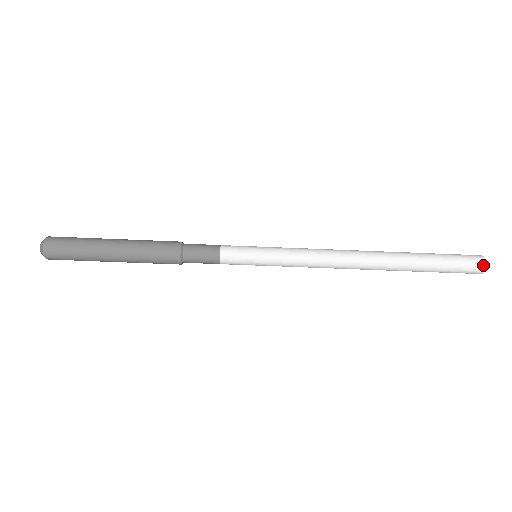
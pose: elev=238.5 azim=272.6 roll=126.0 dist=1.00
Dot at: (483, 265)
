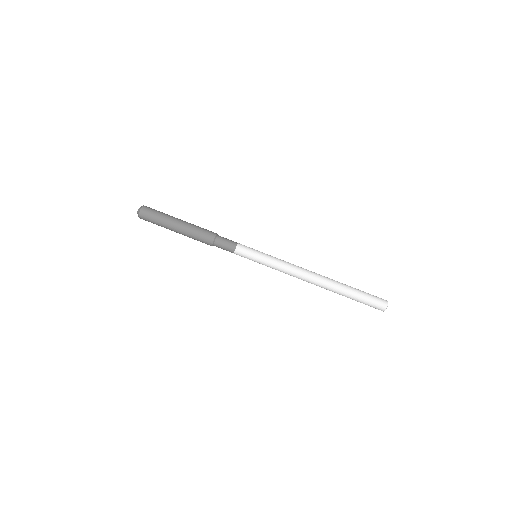
Dot at: (386, 300)
